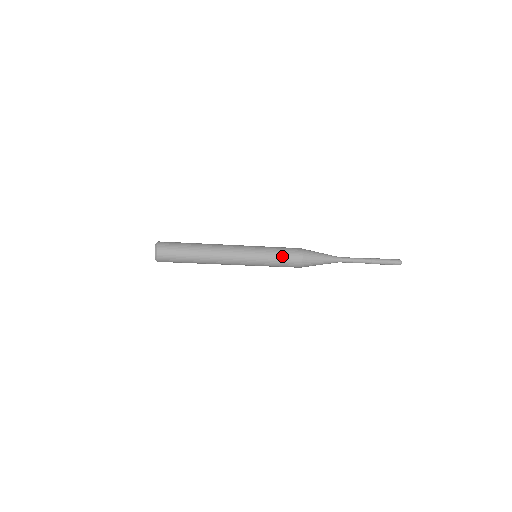
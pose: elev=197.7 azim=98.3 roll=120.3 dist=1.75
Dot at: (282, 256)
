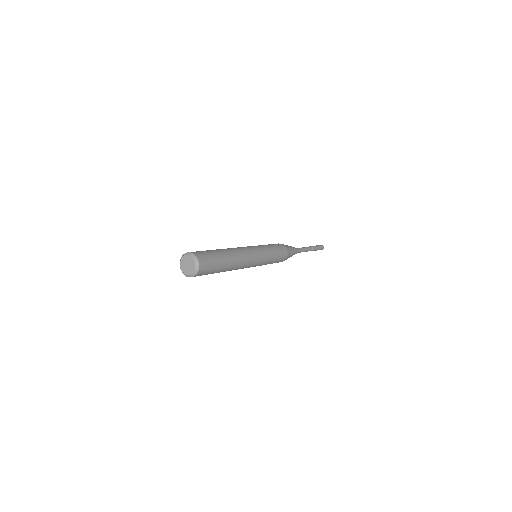
Dot at: (275, 248)
